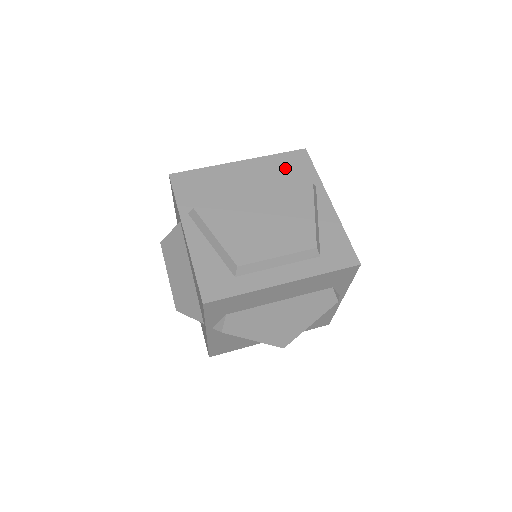
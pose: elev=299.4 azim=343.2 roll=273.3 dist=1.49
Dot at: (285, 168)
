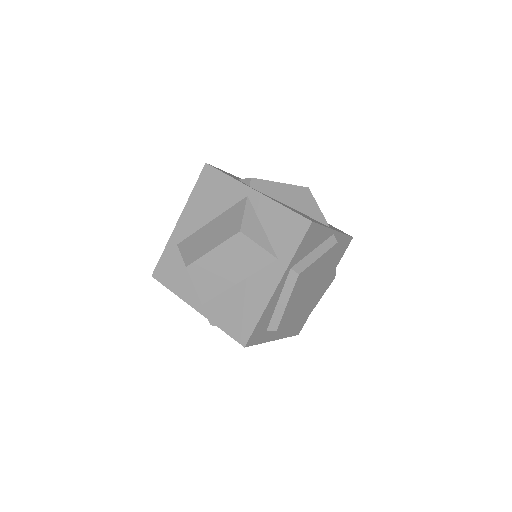
Dot at: (338, 250)
